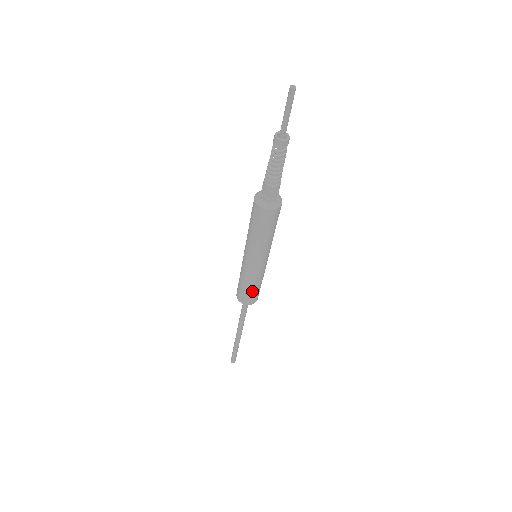
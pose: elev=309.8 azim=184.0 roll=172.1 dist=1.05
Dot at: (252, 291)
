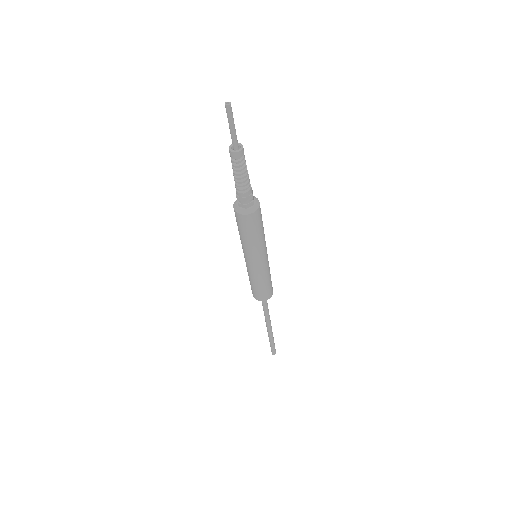
Dot at: (254, 287)
